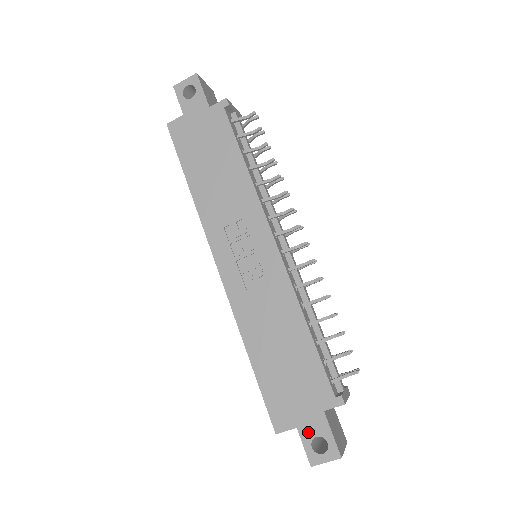
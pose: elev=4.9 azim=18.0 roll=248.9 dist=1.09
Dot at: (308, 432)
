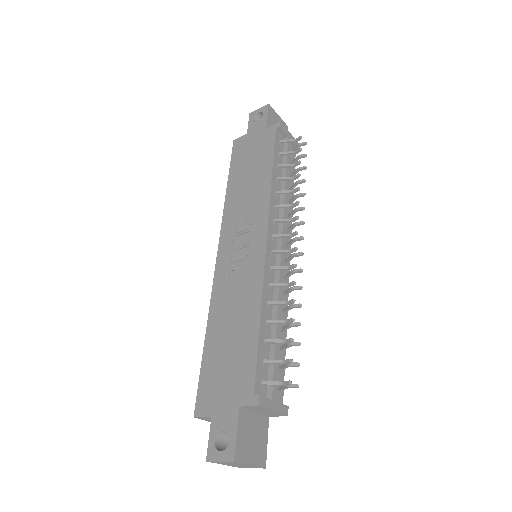
Dot at: (218, 424)
